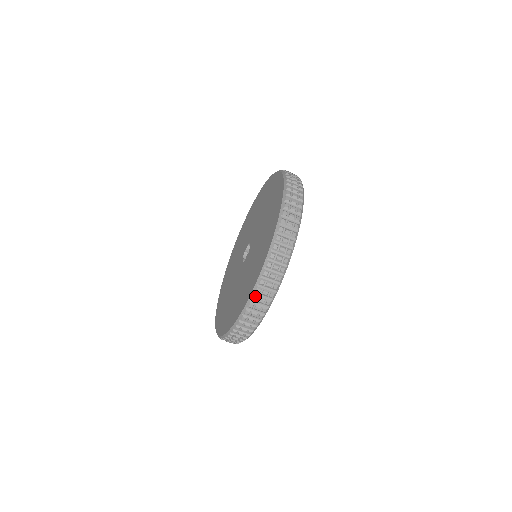
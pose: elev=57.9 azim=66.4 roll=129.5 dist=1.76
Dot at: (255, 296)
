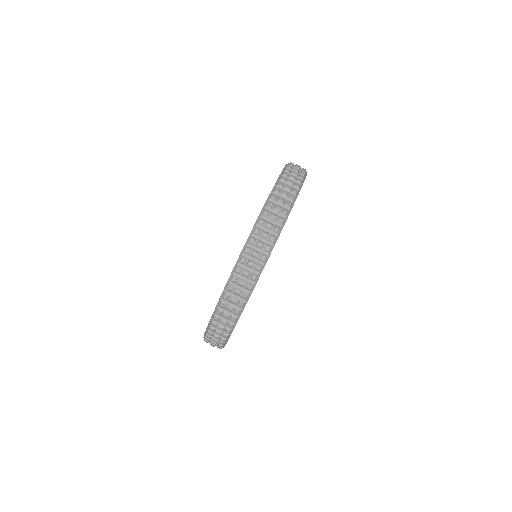
Dot at: (239, 267)
